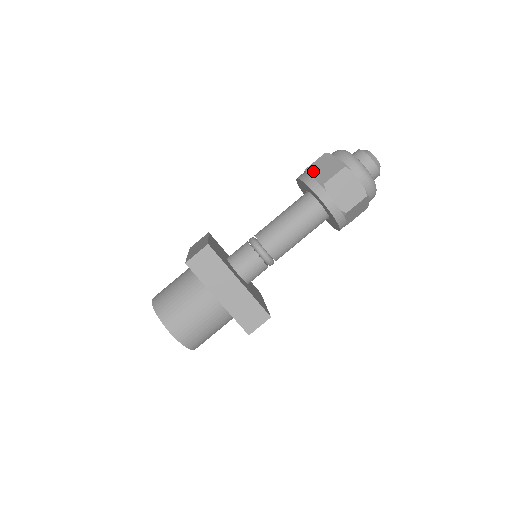
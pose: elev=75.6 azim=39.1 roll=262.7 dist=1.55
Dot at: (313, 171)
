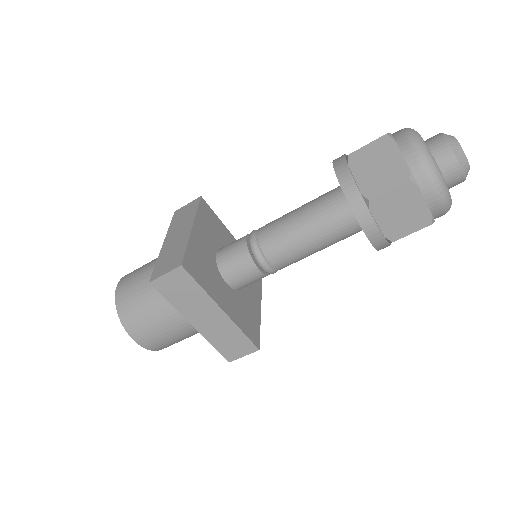
Dot at: (359, 165)
